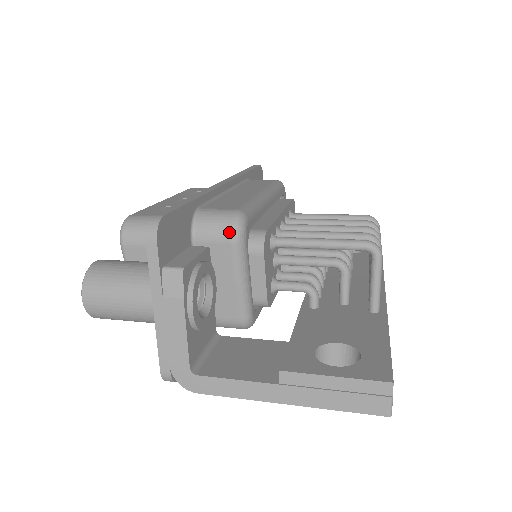
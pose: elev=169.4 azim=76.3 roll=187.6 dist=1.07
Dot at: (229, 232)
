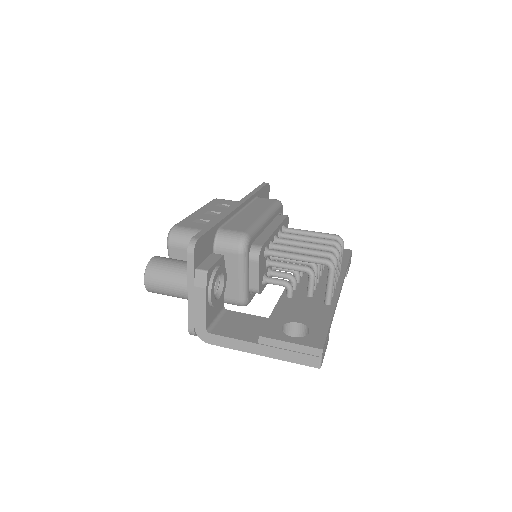
Dot at: (237, 247)
